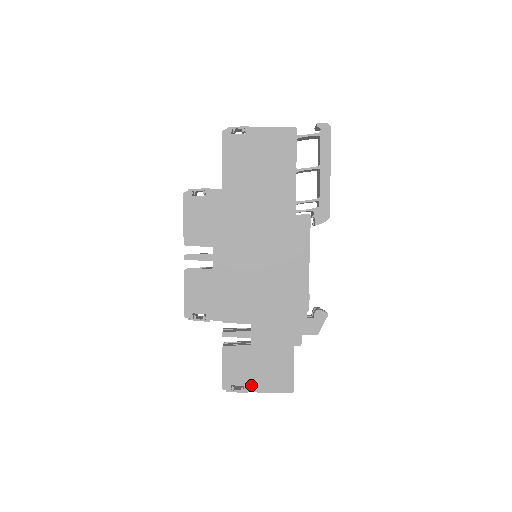
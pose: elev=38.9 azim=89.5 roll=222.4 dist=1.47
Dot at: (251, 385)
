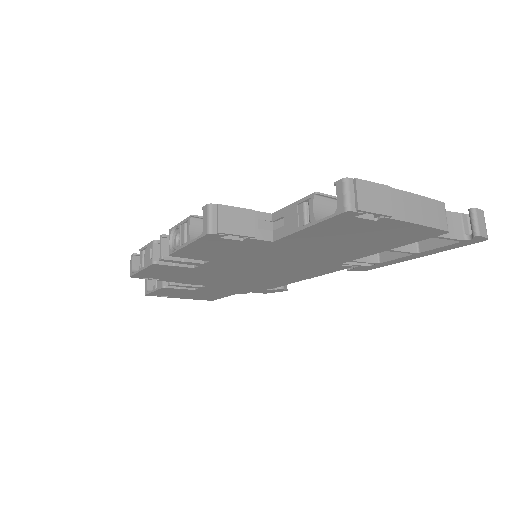
Dot at: (176, 297)
